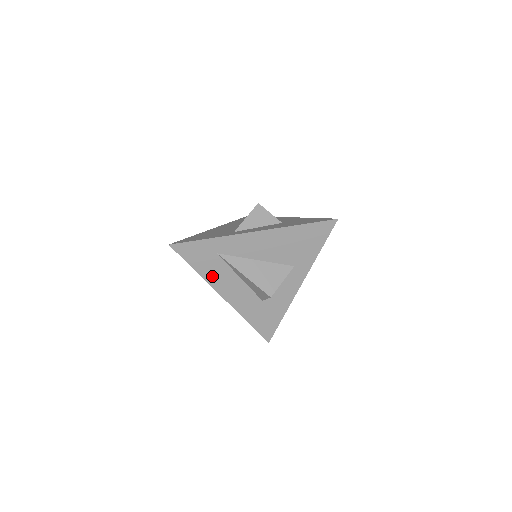
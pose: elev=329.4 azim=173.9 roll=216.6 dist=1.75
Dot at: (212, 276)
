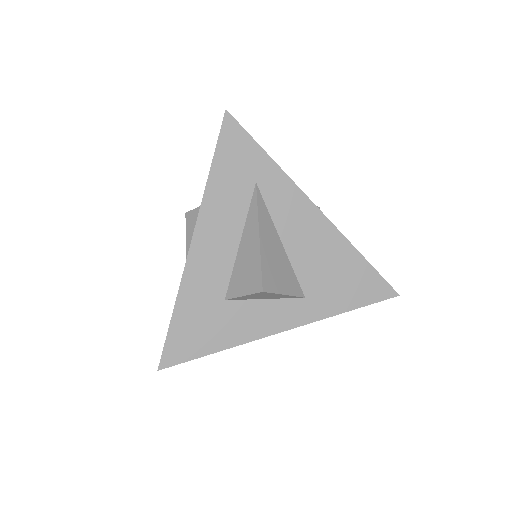
Dot at: (216, 201)
